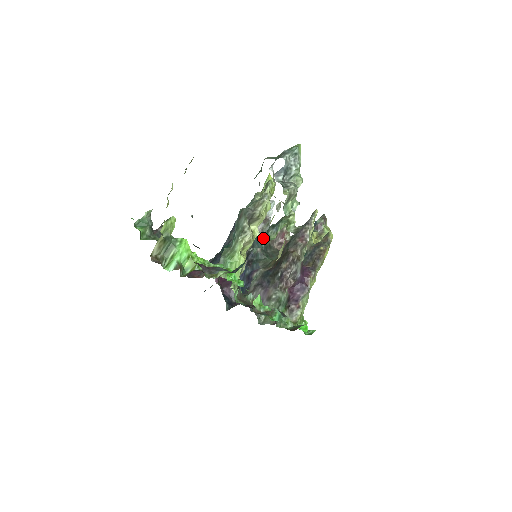
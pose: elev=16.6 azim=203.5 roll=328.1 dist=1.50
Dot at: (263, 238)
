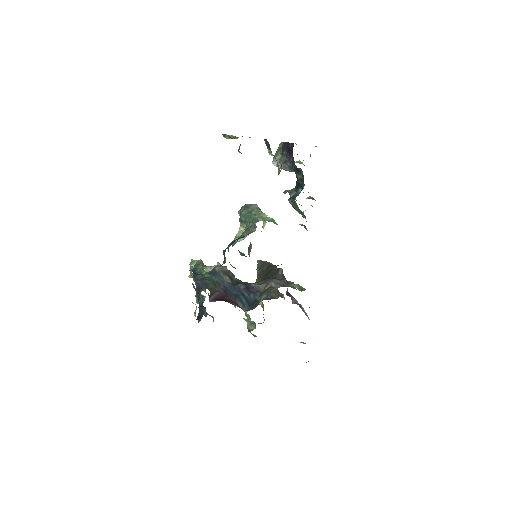
Dot at: occluded
